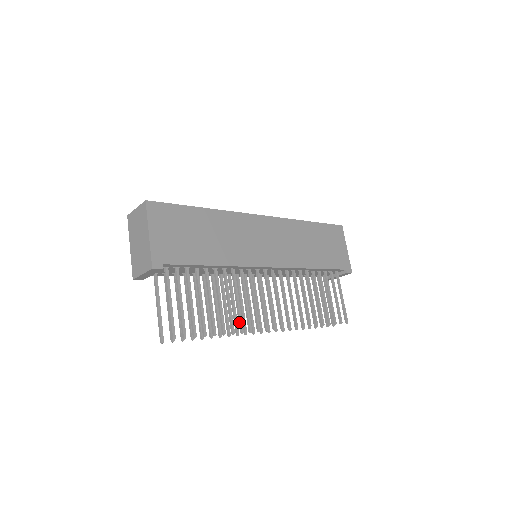
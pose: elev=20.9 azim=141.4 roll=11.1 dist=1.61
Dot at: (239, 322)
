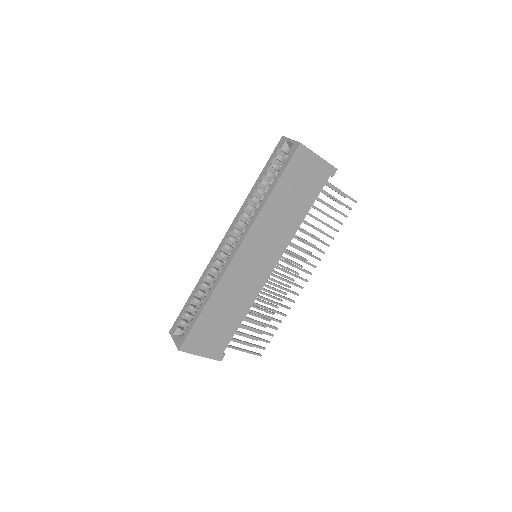
Dot at: (284, 307)
